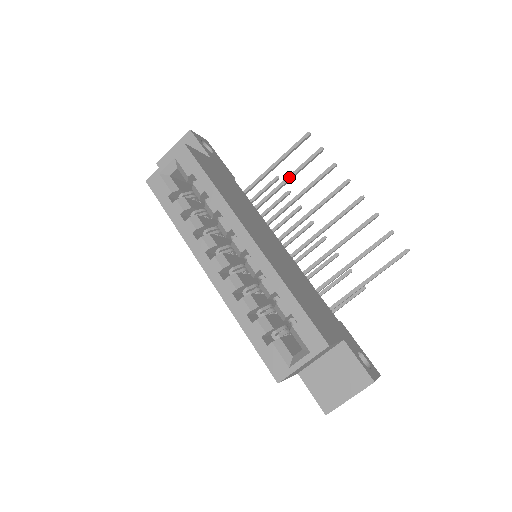
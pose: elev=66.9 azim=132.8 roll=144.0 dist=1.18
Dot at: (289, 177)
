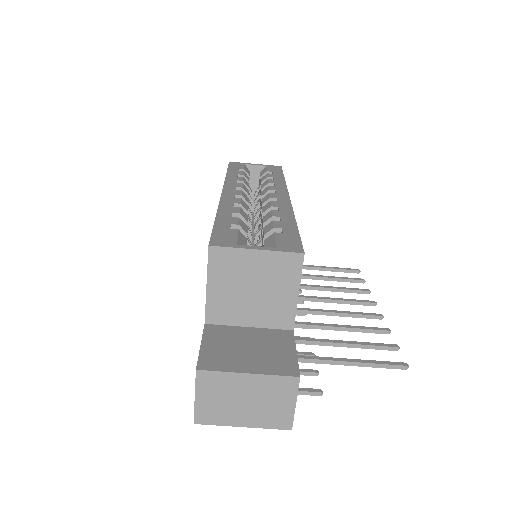
Dot at: (320, 276)
